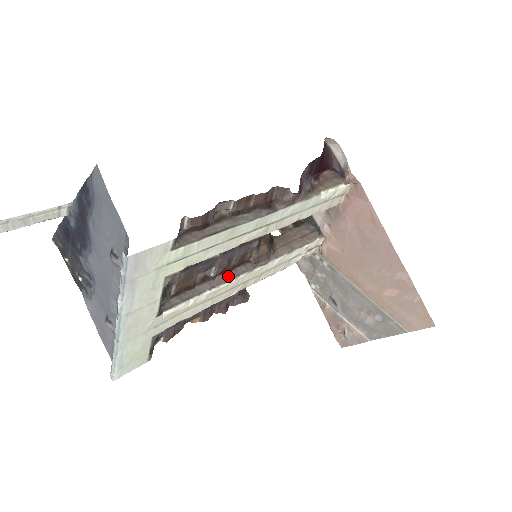
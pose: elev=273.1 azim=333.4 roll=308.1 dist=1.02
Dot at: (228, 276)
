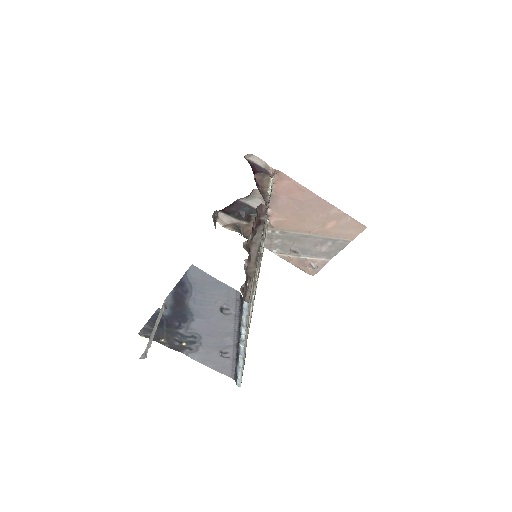
Dot at: occluded
